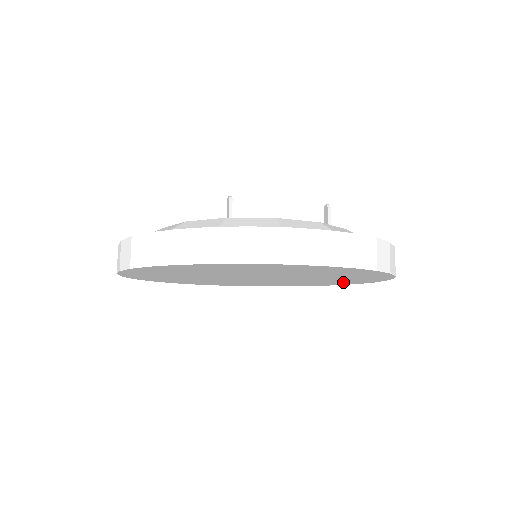
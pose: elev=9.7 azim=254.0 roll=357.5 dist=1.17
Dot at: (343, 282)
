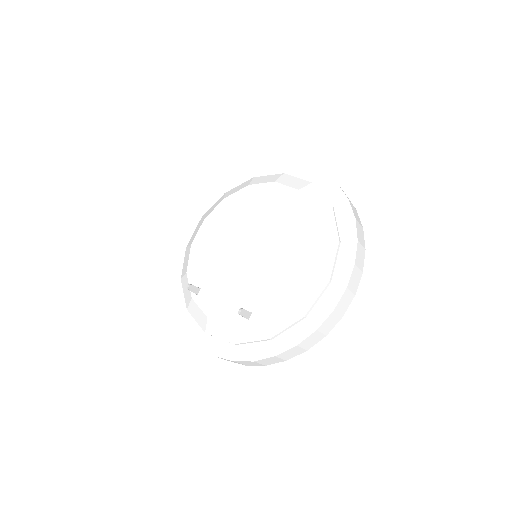
Dot at: occluded
